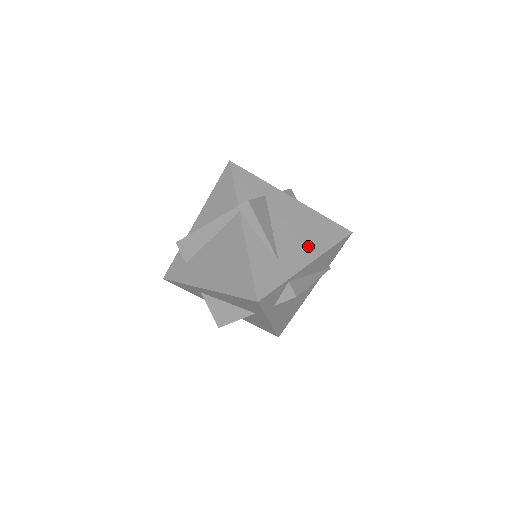
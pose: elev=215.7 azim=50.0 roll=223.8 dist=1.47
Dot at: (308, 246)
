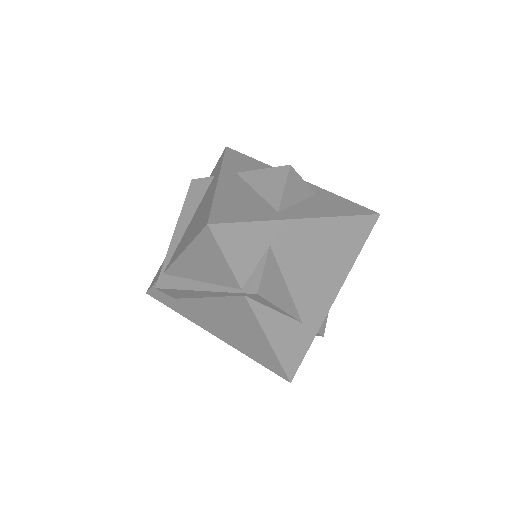
Dot at: (331, 277)
